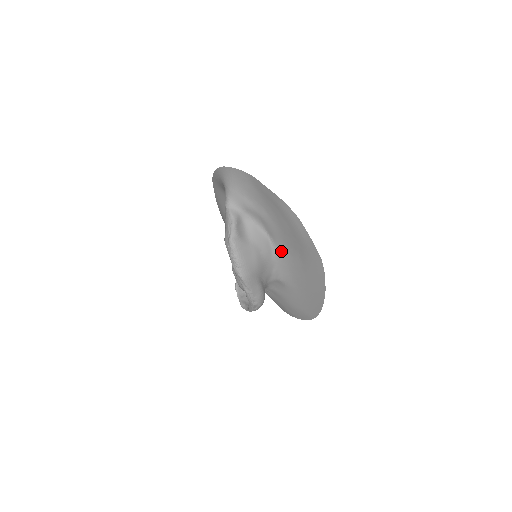
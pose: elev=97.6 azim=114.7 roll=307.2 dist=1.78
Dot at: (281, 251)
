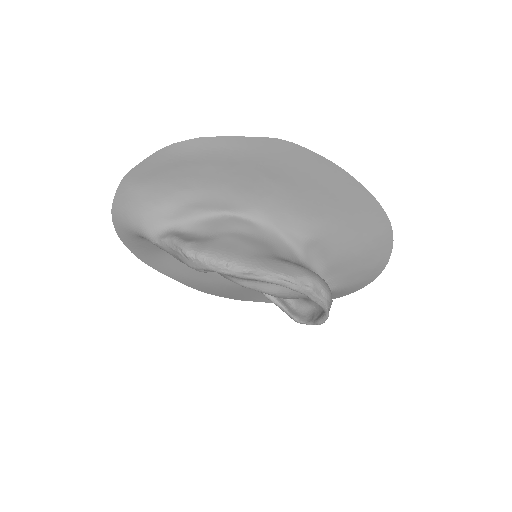
Dot at: (257, 209)
